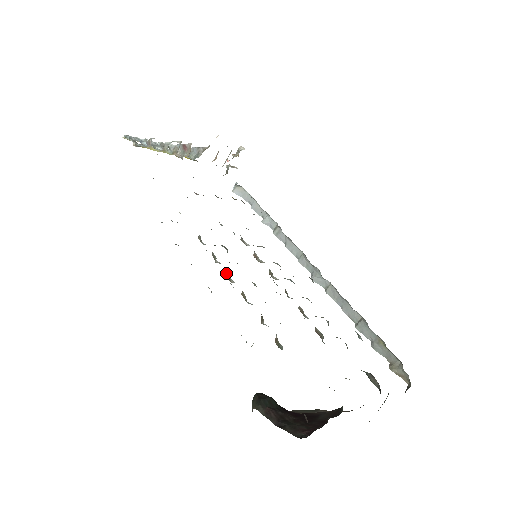
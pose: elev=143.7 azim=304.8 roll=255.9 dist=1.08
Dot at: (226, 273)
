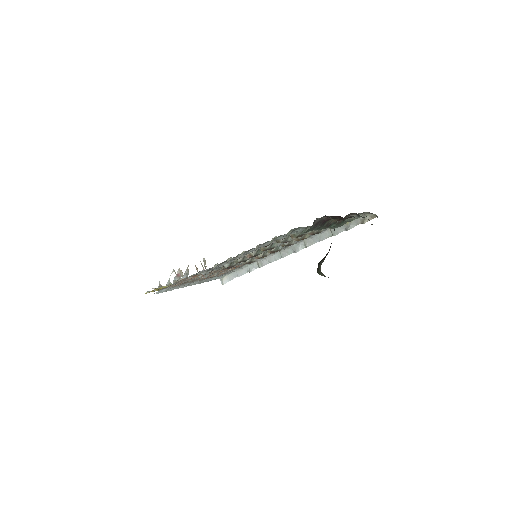
Dot at: (247, 256)
